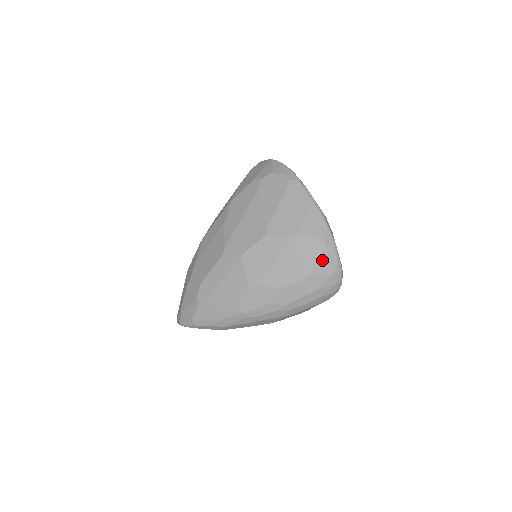
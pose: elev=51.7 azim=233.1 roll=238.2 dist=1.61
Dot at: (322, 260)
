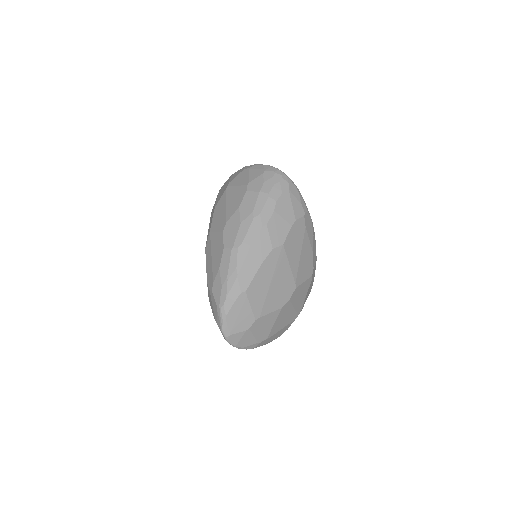
Dot at: (251, 173)
